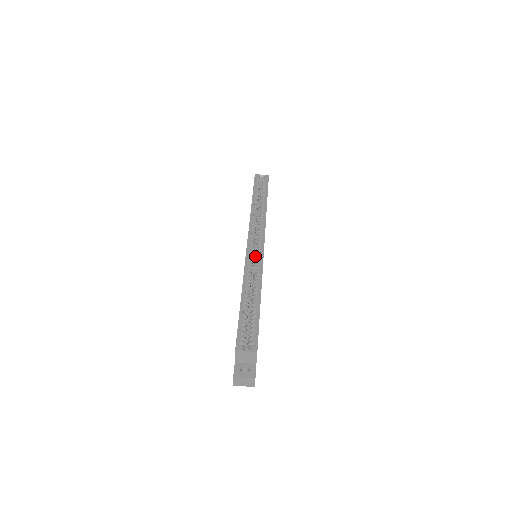
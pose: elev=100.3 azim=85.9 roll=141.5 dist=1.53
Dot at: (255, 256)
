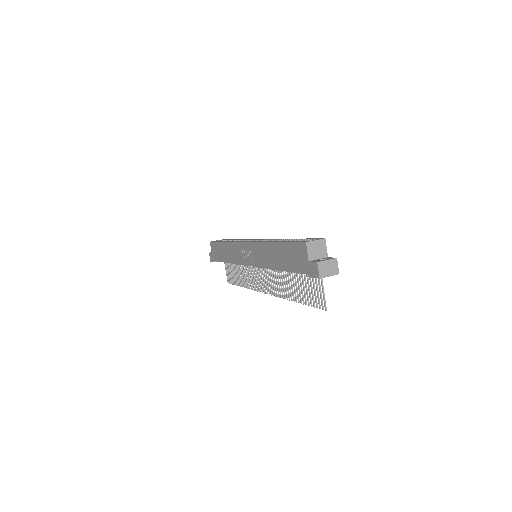
Dot at: occluded
